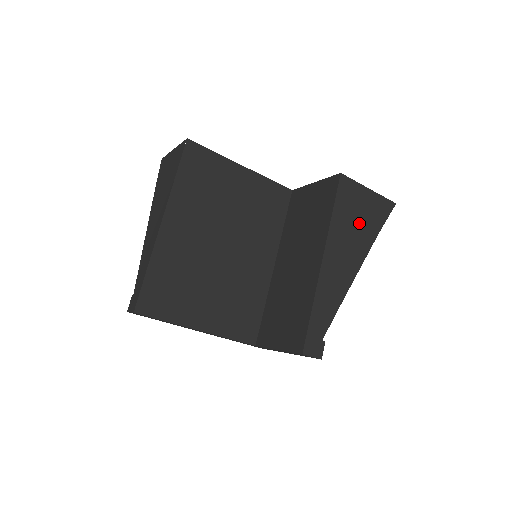
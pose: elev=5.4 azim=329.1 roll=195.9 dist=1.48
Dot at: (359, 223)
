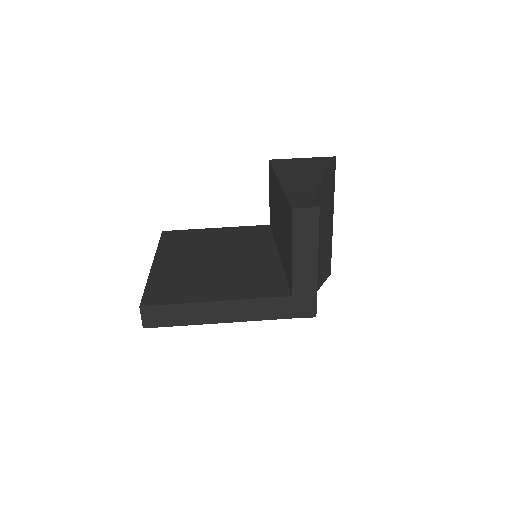
Dot at: (304, 166)
